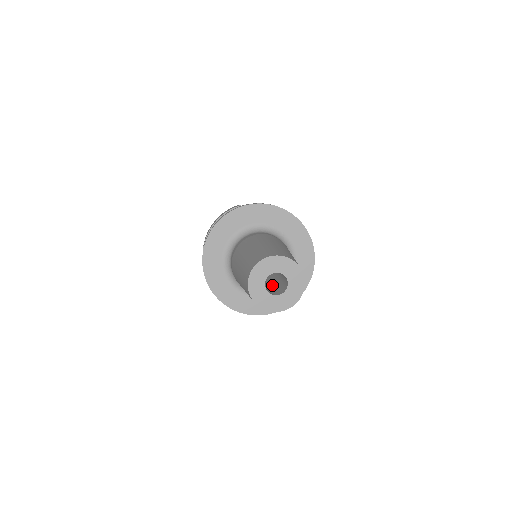
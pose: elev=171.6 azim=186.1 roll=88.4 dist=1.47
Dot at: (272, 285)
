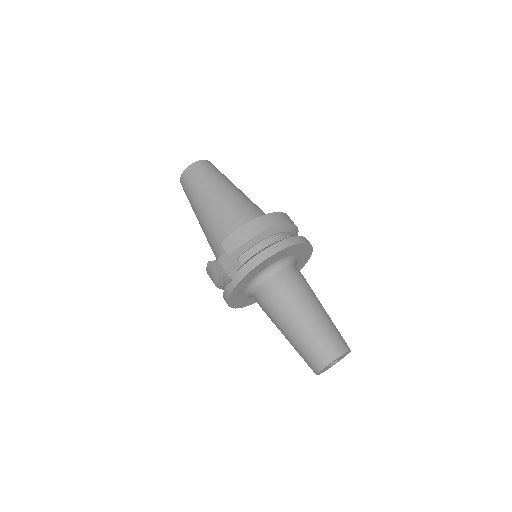
Dot at: occluded
